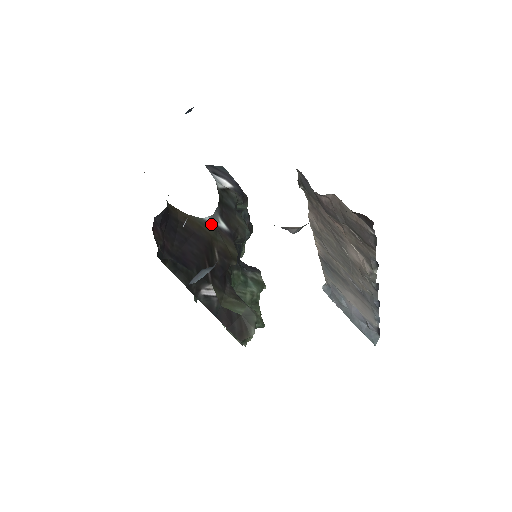
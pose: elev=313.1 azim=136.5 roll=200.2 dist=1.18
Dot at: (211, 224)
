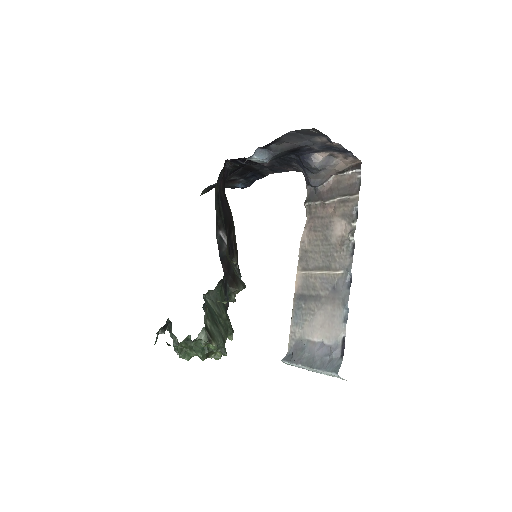
Dot at: occluded
